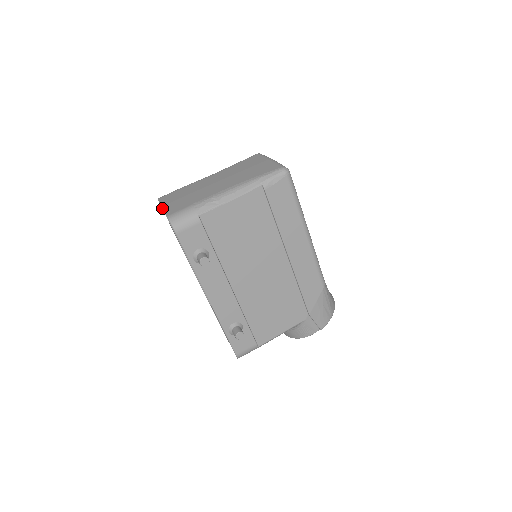
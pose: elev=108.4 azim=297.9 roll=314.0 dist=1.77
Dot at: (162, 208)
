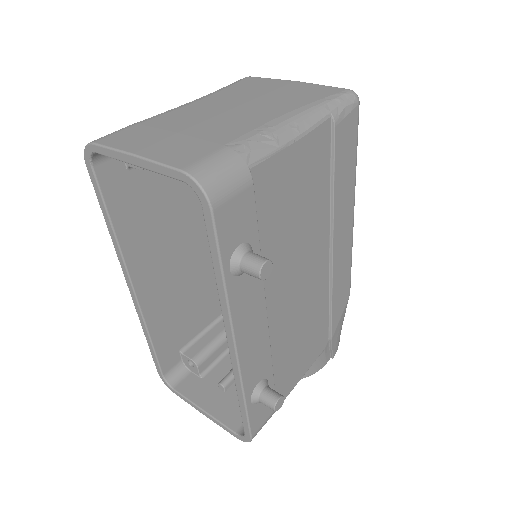
Dot at: (136, 156)
